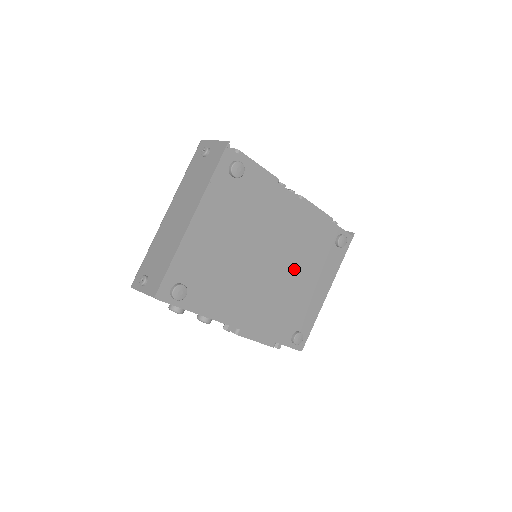
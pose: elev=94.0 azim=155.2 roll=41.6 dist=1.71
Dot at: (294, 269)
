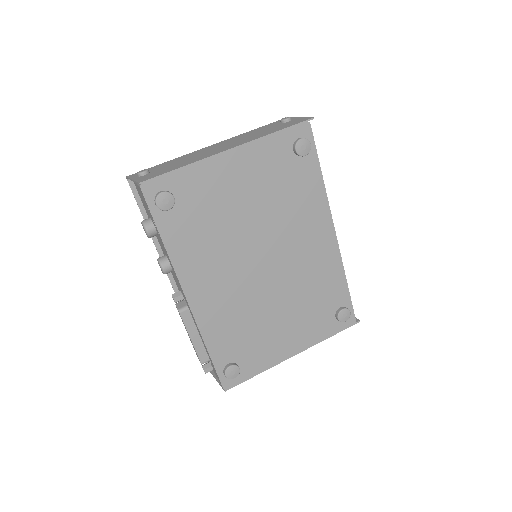
Dot at: (281, 296)
